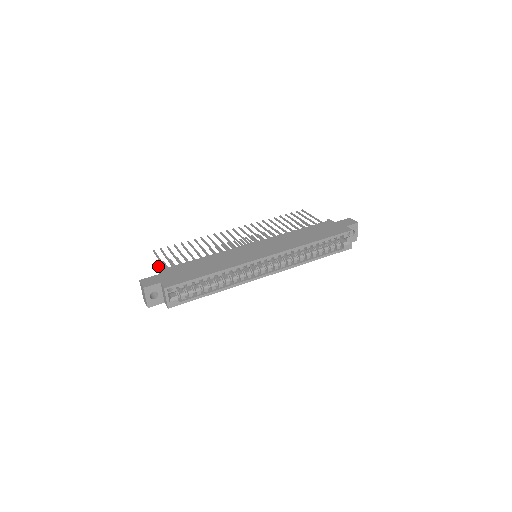
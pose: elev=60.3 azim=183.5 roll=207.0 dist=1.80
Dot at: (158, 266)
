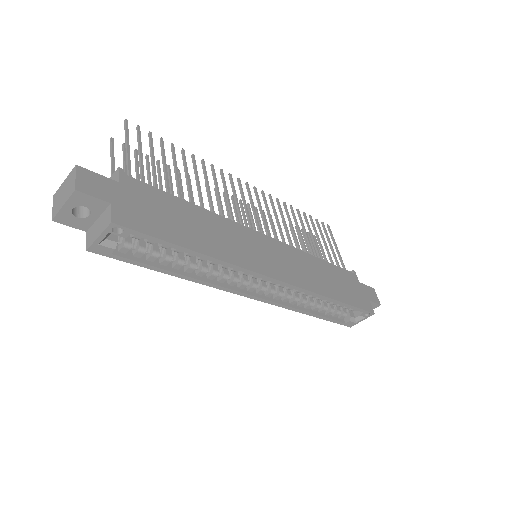
Dot at: (113, 148)
